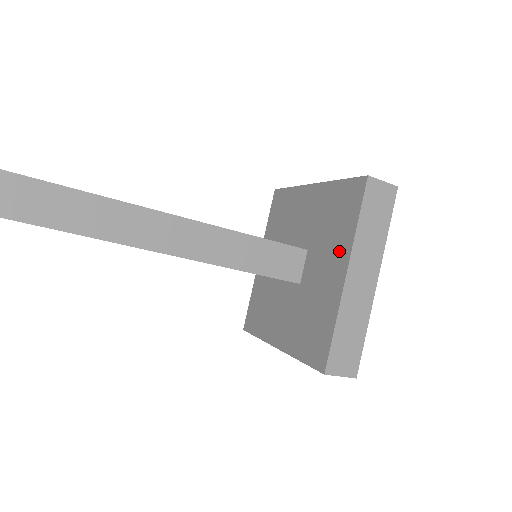
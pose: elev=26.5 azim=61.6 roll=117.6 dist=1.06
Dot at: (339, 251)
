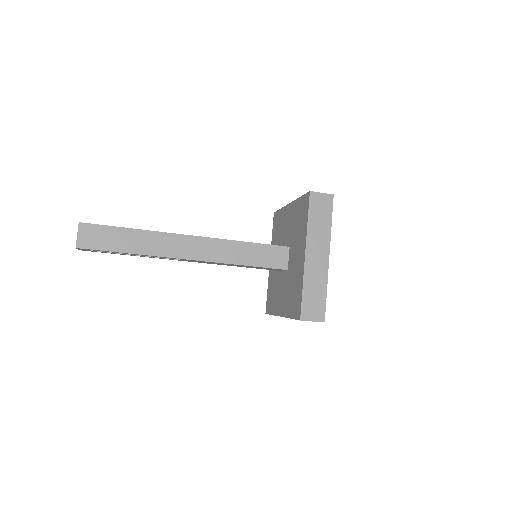
Dot at: (301, 242)
